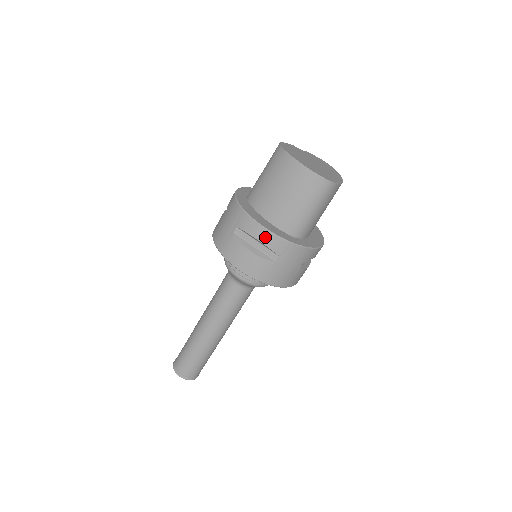
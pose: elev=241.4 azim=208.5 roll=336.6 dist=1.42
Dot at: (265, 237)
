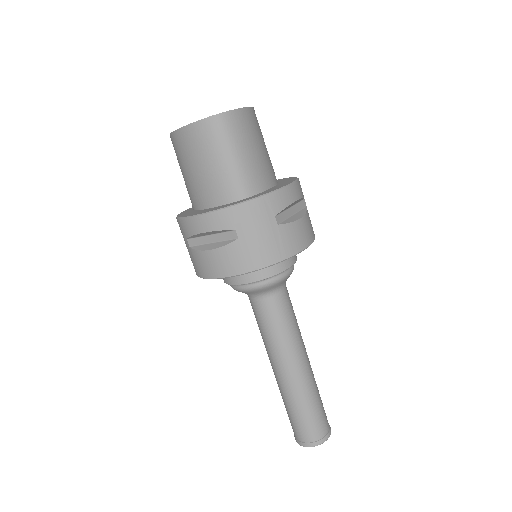
Dot at: (205, 223)
